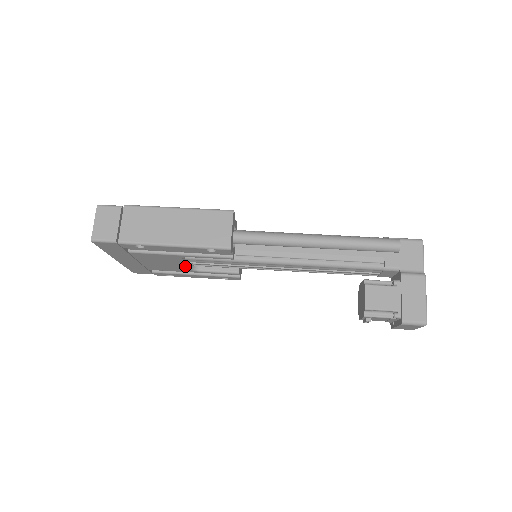
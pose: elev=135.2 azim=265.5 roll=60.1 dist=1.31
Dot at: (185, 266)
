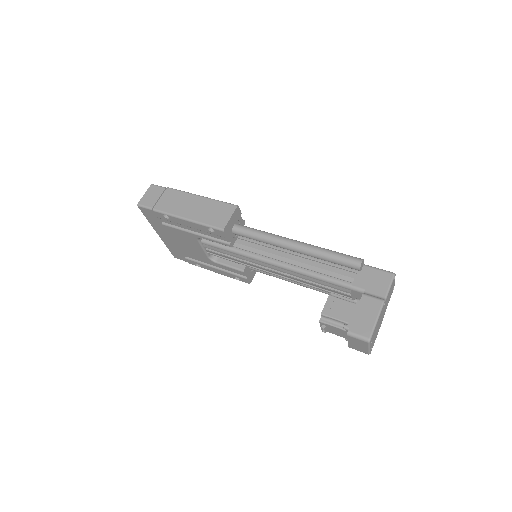
Dot at: (203, 252)
